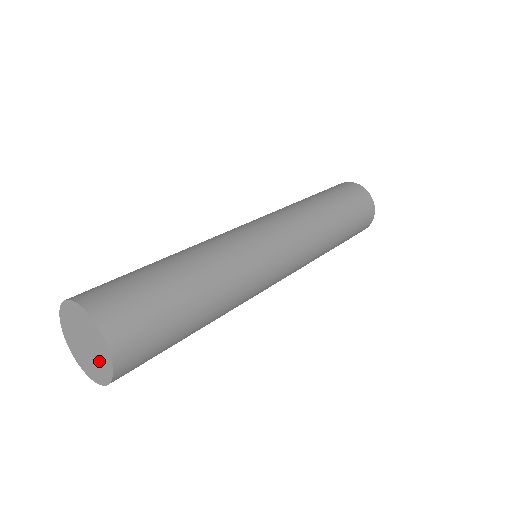
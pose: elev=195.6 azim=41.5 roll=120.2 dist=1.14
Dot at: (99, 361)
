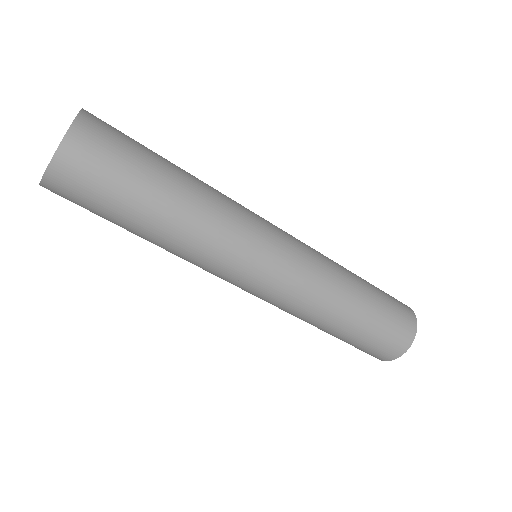
Dot at: occluded
